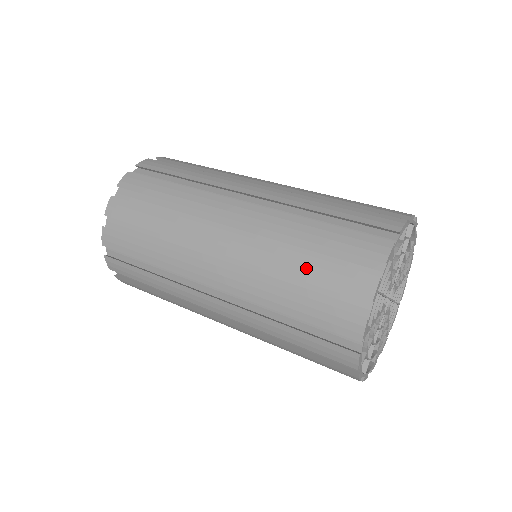
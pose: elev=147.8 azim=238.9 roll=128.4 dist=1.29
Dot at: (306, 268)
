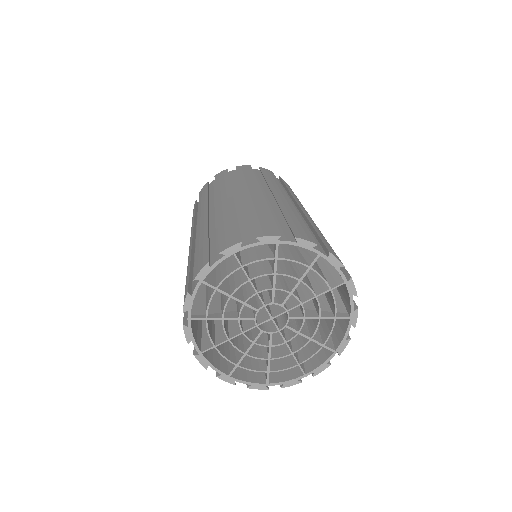
Dot at: (227, 223)
